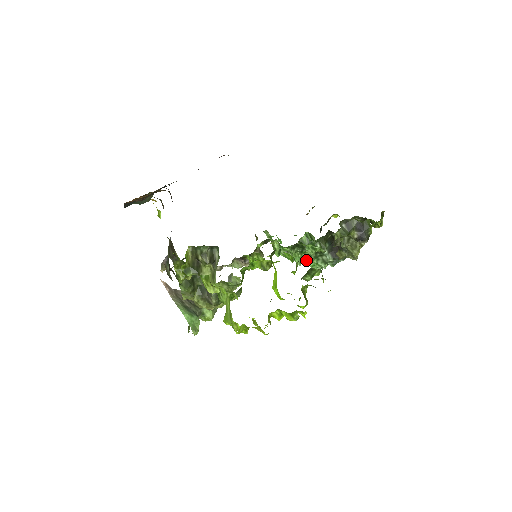
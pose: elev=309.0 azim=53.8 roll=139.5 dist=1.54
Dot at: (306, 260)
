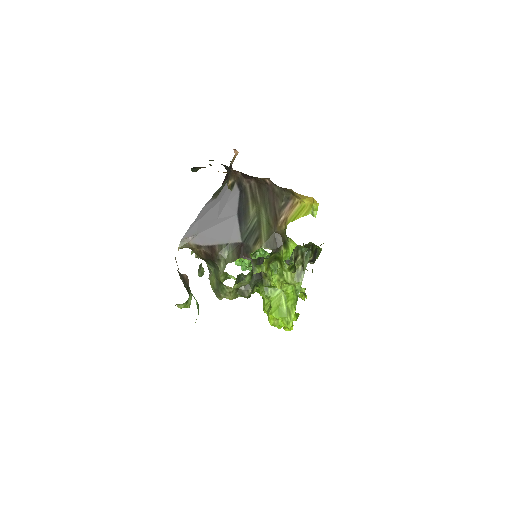
Dot at: occluded
